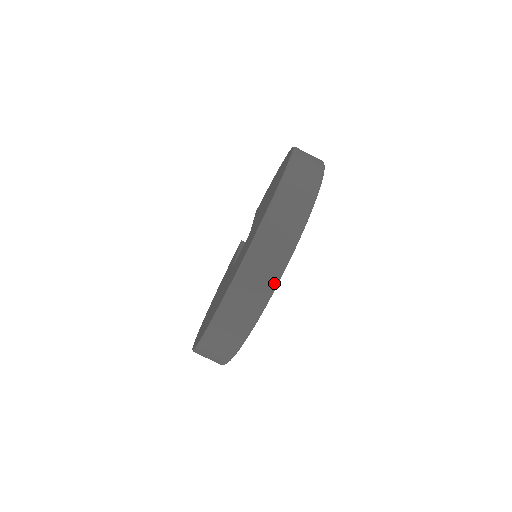
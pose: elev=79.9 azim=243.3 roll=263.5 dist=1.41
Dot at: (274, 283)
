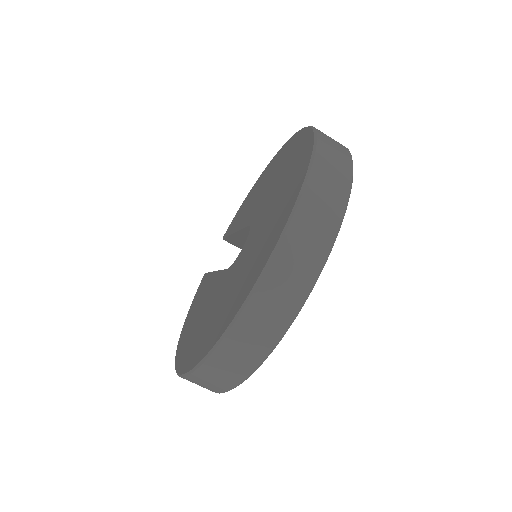
Dot at: (336, 229)
